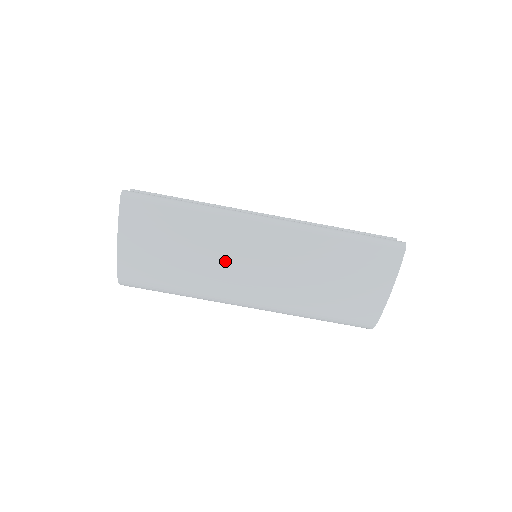
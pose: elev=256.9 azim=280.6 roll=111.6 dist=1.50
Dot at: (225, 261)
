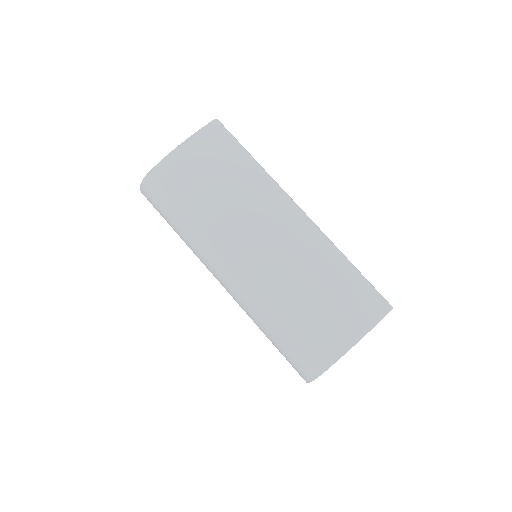
Dot at: (247, 215)
